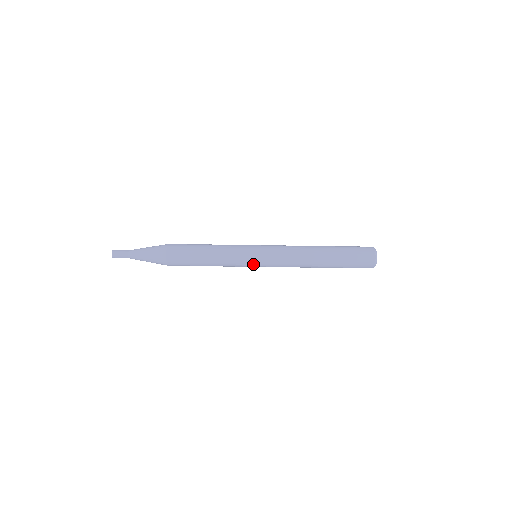
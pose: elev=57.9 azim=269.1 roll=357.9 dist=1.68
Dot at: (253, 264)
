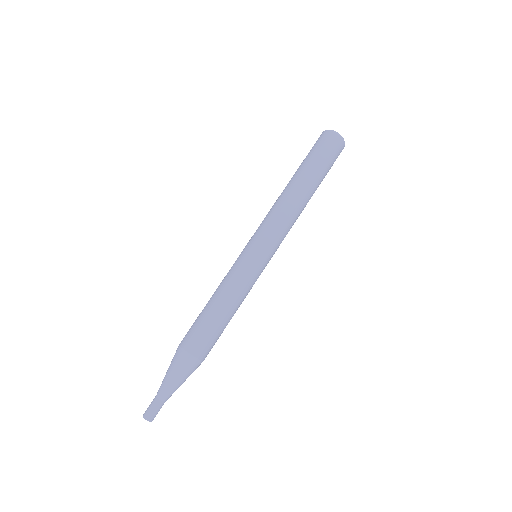
Dot at: (251, 254)
